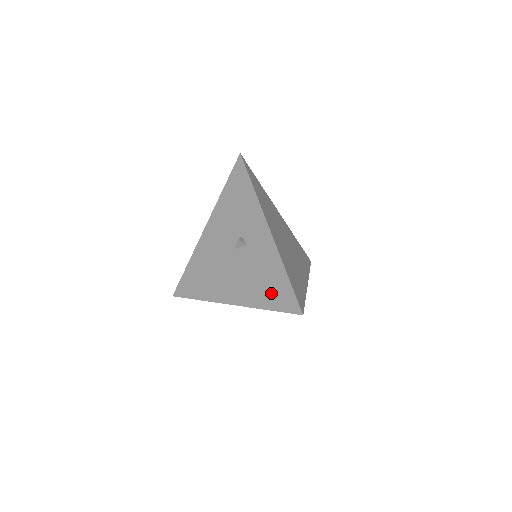
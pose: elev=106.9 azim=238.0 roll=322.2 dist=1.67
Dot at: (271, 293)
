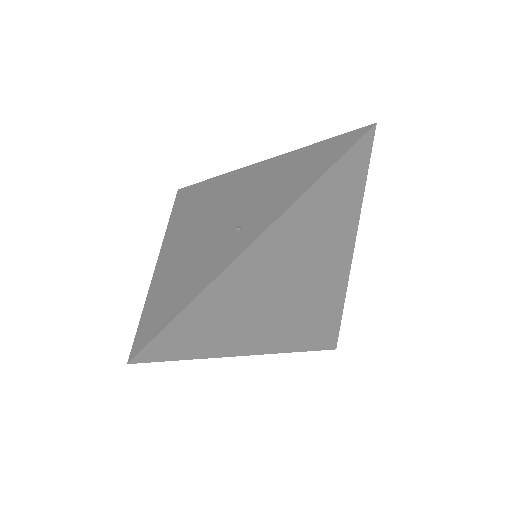
Dot at: occluded
